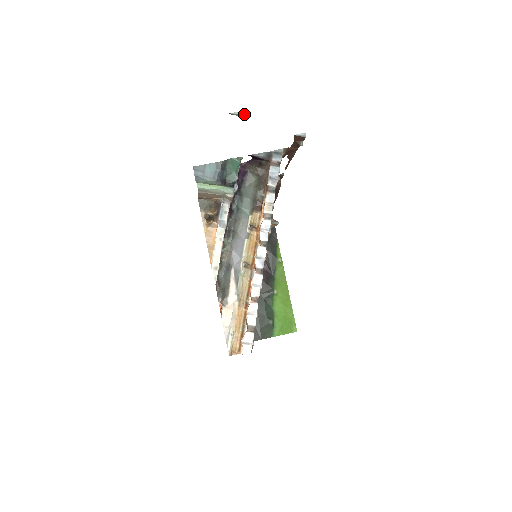
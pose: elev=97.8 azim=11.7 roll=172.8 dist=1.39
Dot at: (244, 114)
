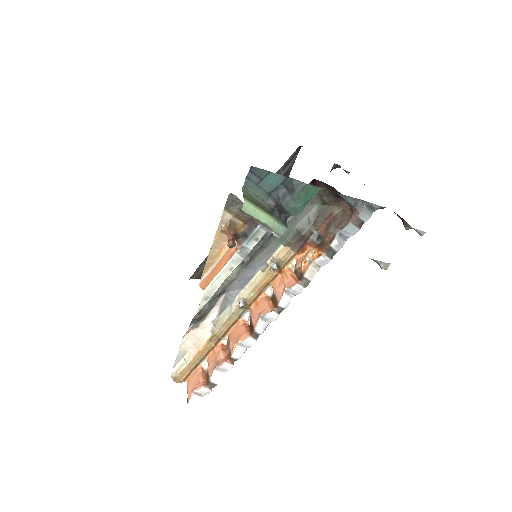
Dot at: (387, 266)
